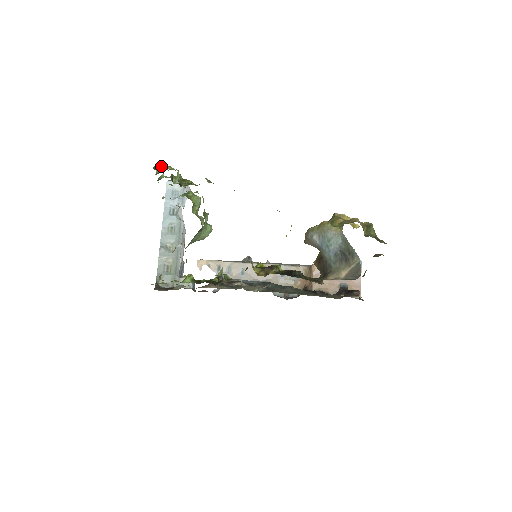
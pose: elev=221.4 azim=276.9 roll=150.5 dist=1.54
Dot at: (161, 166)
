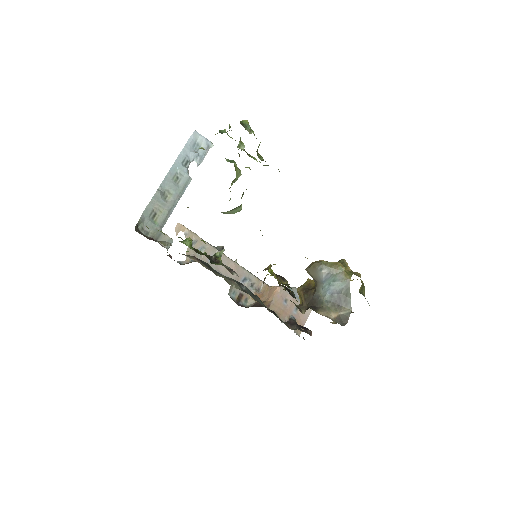
Dot at: (249, 126)
